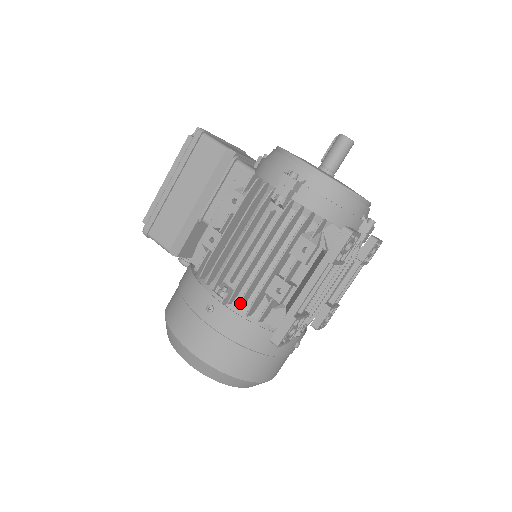
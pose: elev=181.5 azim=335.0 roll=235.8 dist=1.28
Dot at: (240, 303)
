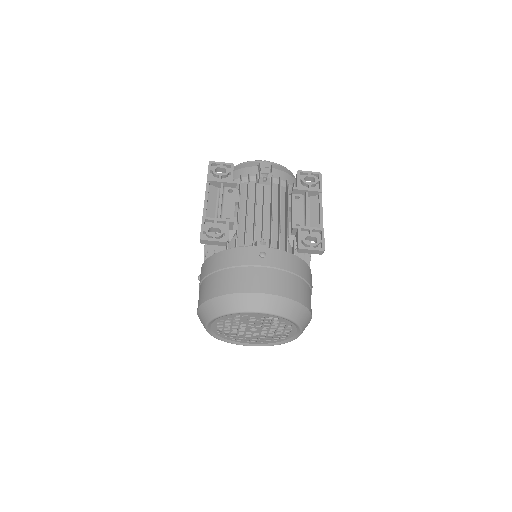
Dot at: (205, 256)
